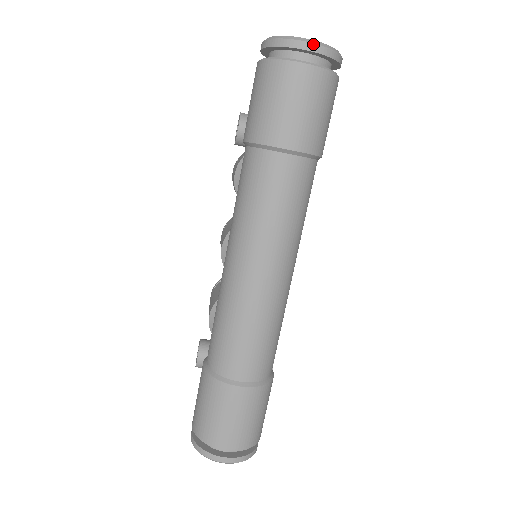
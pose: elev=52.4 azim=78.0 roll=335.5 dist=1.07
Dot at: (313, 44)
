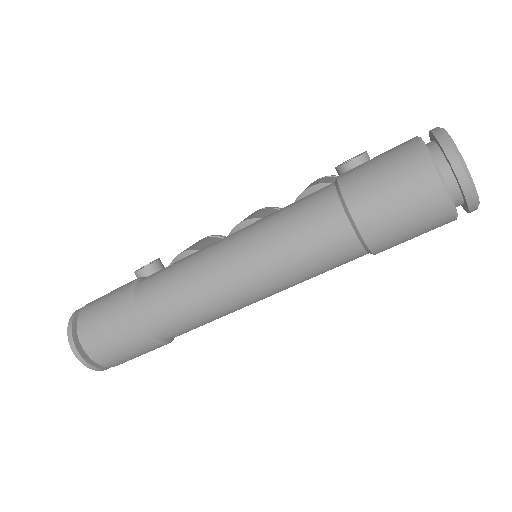
Dot at: (466, 177)
